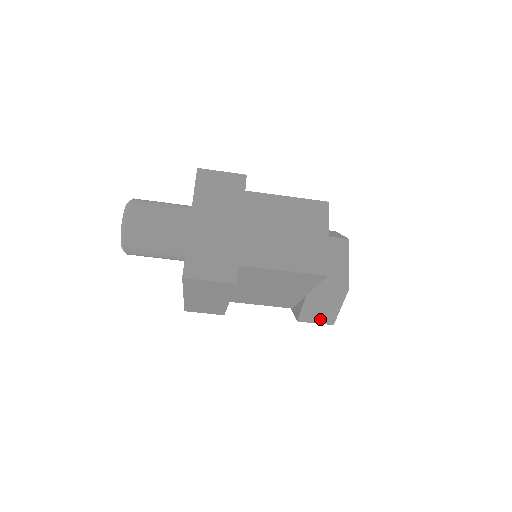
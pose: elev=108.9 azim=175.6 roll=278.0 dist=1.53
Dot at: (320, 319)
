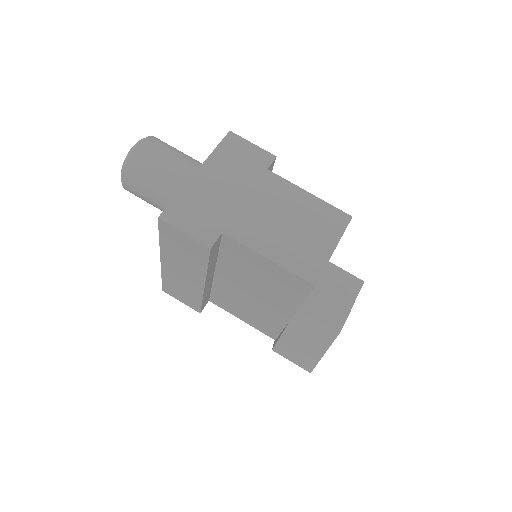
Dot at: (298, 358)
